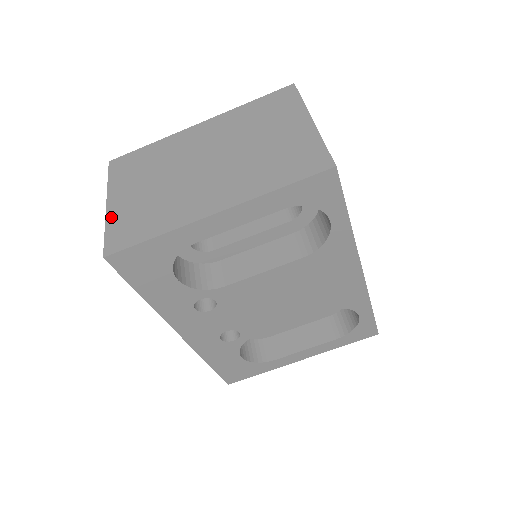
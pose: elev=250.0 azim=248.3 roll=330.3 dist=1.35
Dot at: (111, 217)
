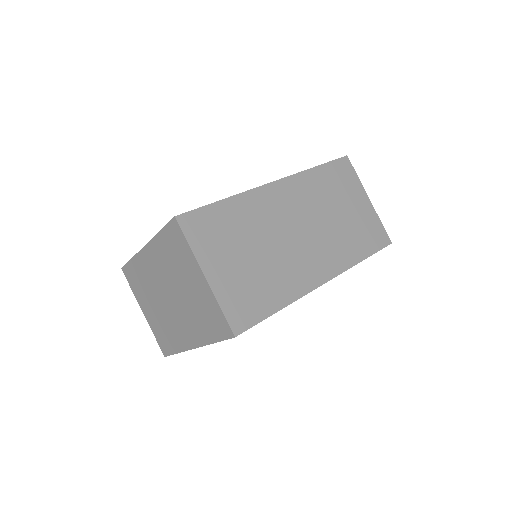
Dot at: (151, 326)
